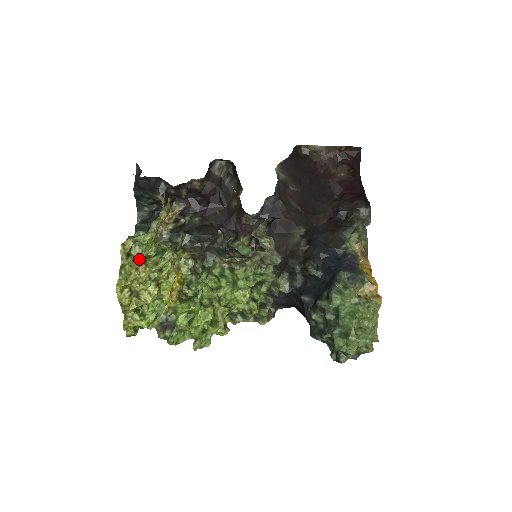
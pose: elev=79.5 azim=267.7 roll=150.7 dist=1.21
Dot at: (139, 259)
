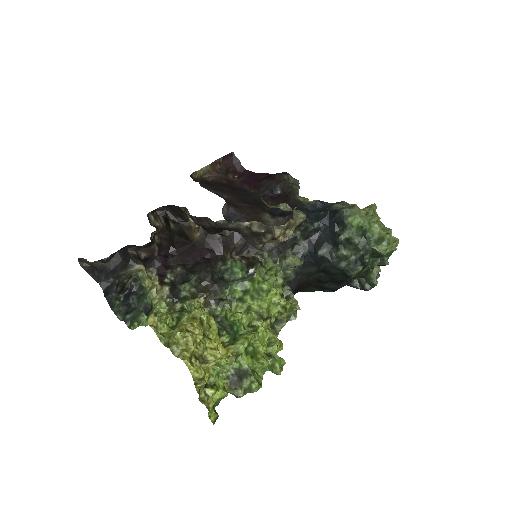
Dot at: (172, 330)
